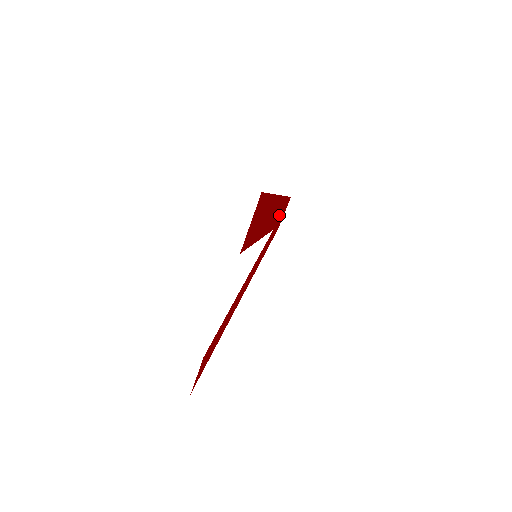
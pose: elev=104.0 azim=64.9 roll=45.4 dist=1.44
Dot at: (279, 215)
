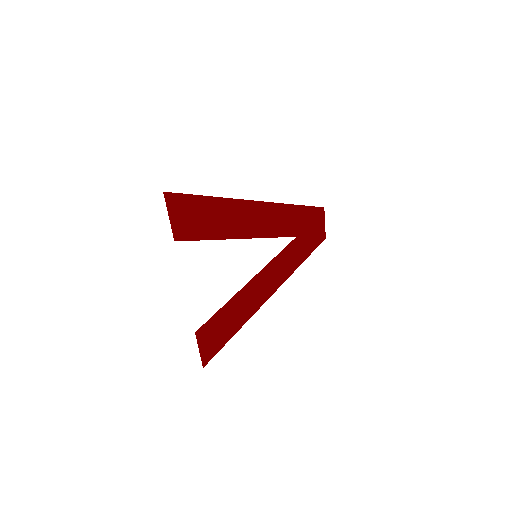
Dot at: (298, 223)
